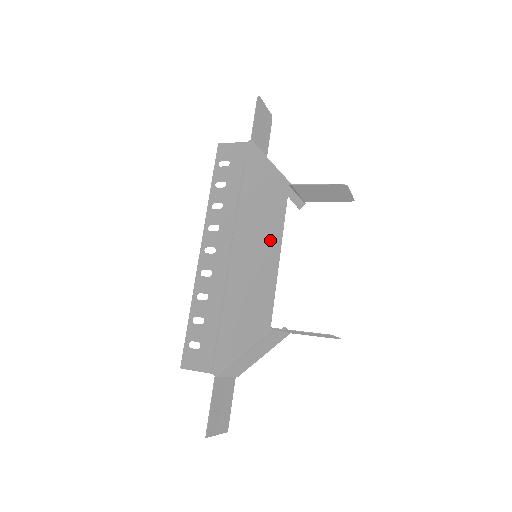
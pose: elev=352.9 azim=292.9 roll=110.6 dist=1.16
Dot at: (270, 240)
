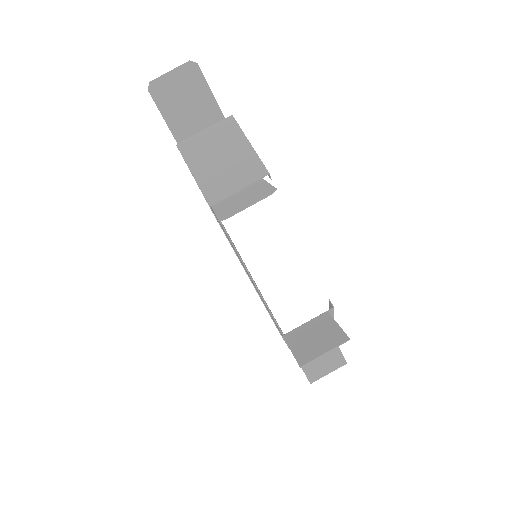
Dot at: occluded
